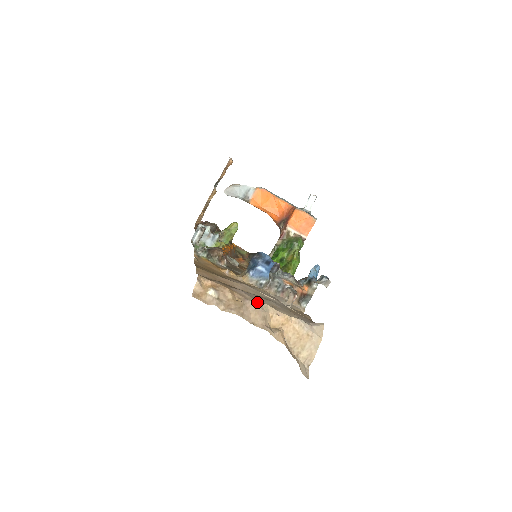
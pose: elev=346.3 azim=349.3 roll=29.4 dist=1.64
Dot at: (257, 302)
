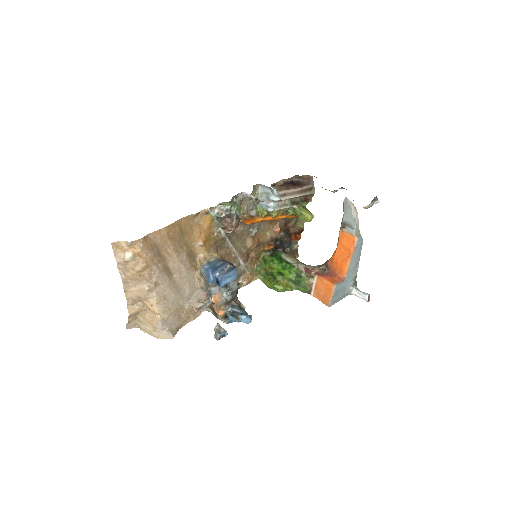
Dot at: (150, 289)
